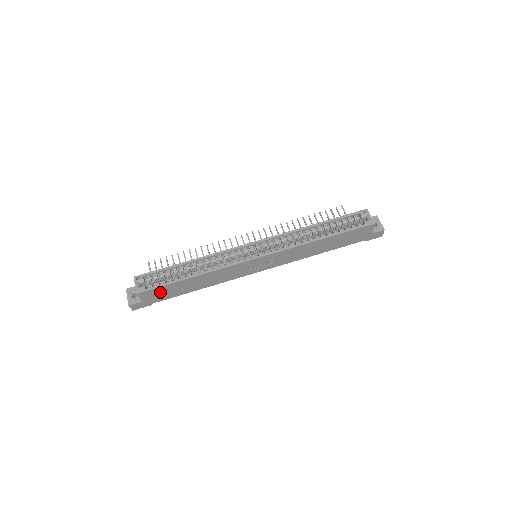
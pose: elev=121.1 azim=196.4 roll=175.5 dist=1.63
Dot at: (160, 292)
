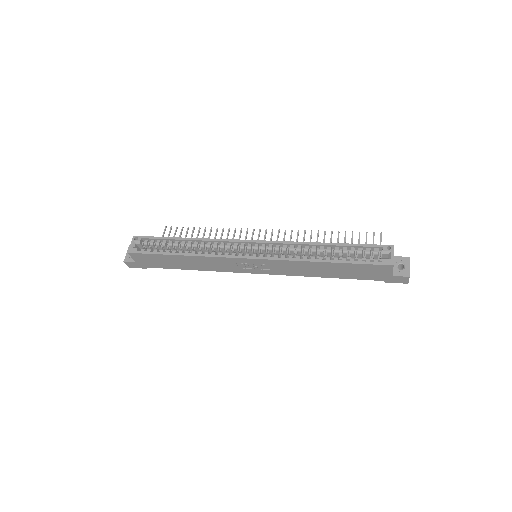
Dot at: (151, 259)
